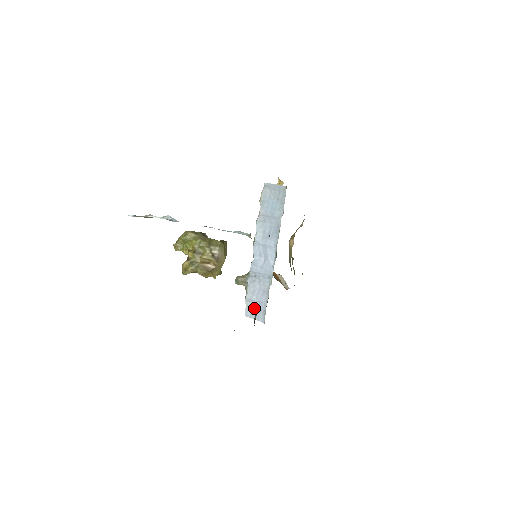
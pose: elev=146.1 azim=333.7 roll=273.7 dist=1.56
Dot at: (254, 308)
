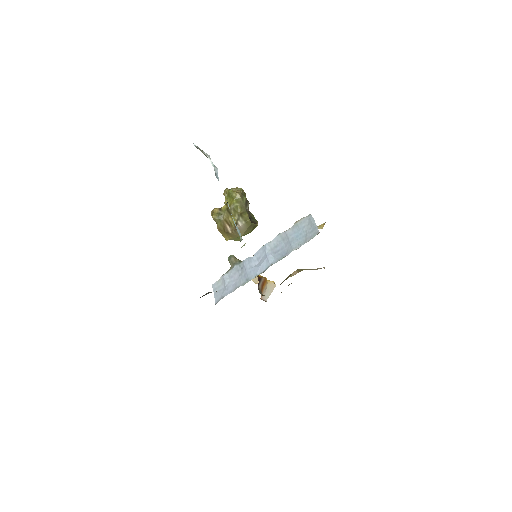
Dot at: (221, 287)
